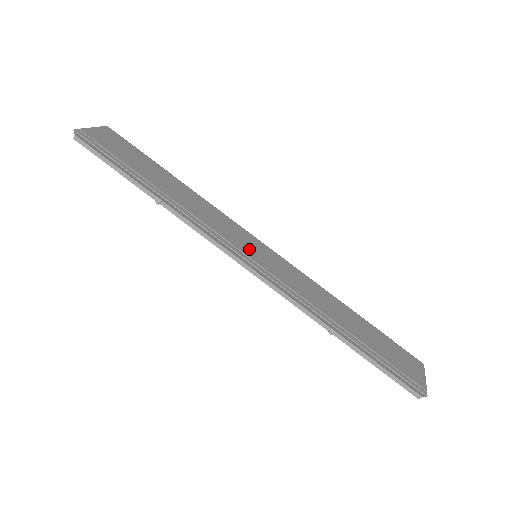
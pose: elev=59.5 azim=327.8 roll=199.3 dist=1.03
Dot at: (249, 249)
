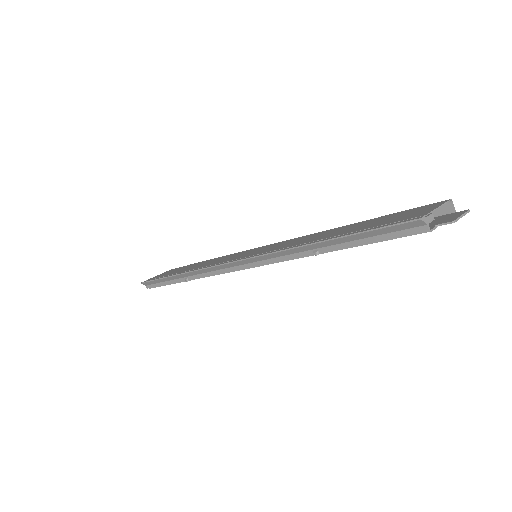
Dot at: (244, 255)
